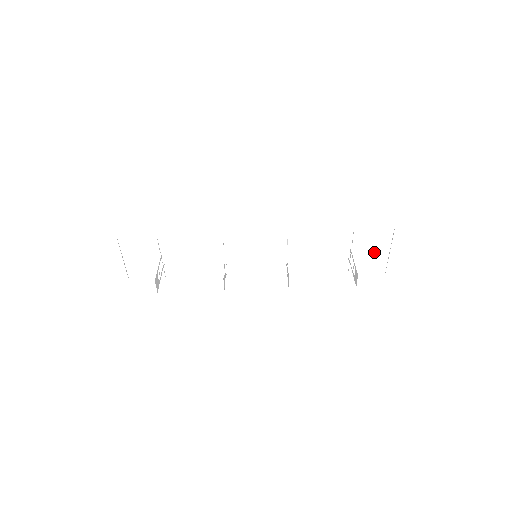
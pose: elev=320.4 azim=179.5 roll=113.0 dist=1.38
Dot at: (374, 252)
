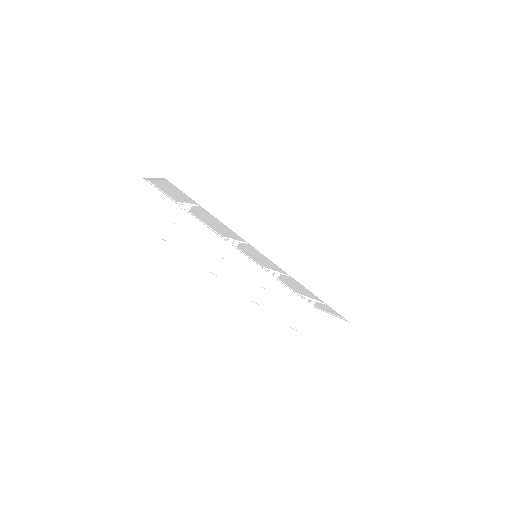
Dot at: (323, 307)
